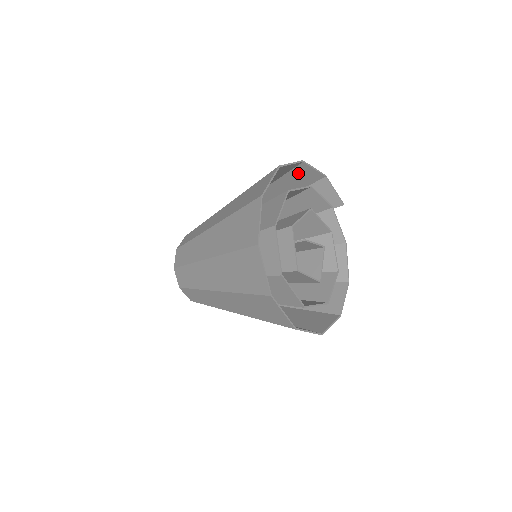
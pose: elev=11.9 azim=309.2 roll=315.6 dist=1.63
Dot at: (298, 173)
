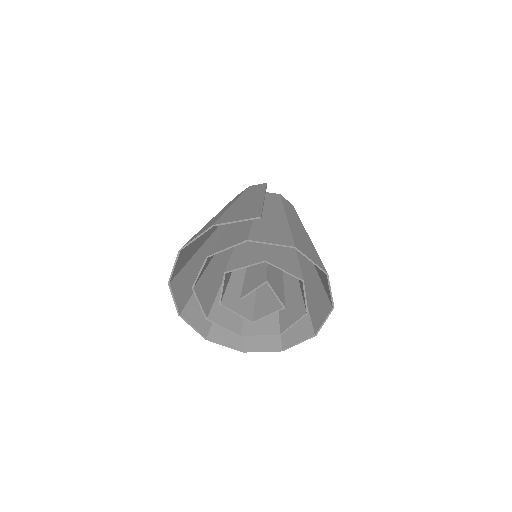
Dot at: occluded
